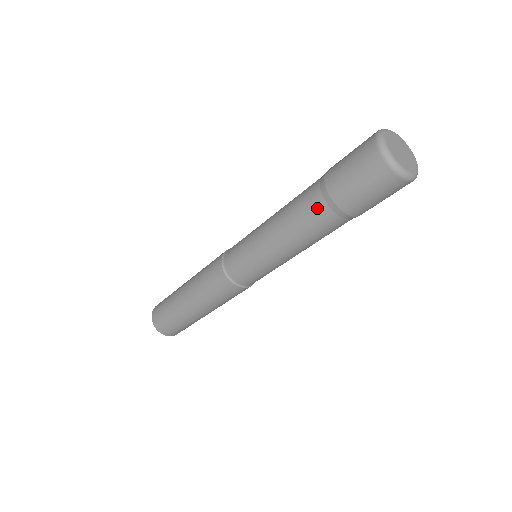
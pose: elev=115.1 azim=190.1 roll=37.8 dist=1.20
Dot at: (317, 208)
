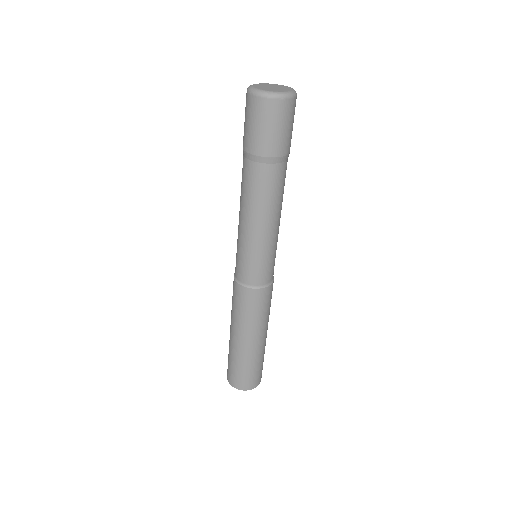
Dot at: occluded
